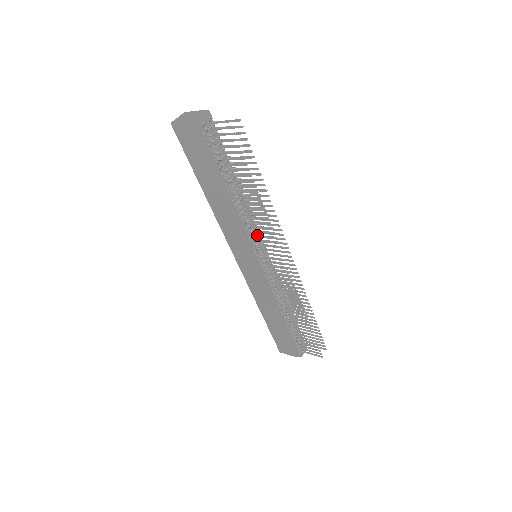
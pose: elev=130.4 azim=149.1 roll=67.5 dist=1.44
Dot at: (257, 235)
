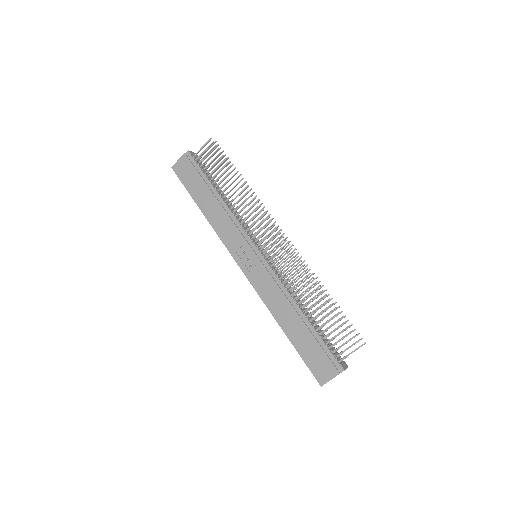
Dot at: (249, 221)
